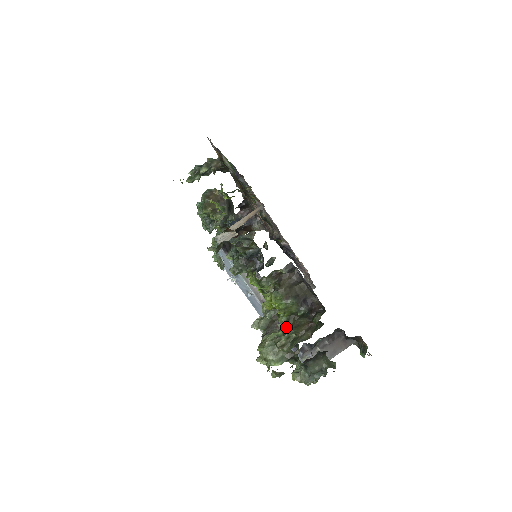
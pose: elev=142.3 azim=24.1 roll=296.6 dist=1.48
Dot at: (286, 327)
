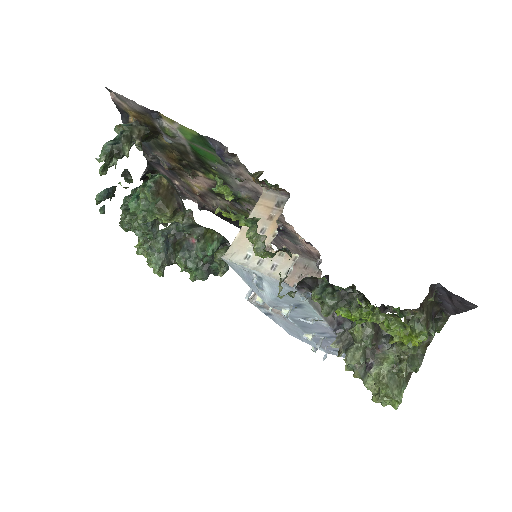
Dot at: (413, 353)
